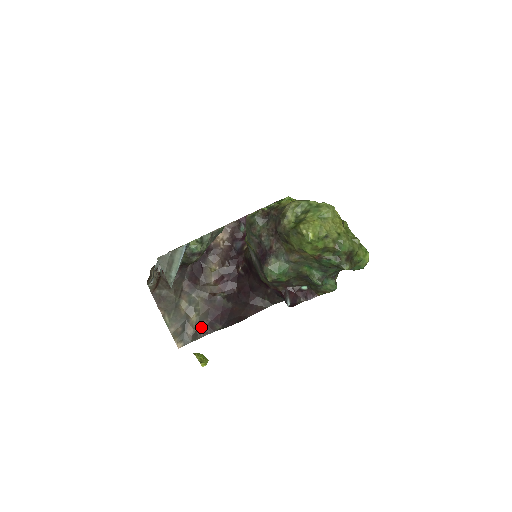
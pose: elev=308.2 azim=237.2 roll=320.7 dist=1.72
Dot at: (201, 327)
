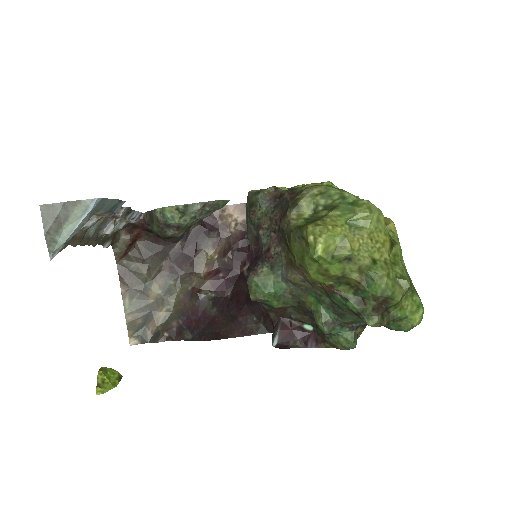
Dot at: (167, 328)
